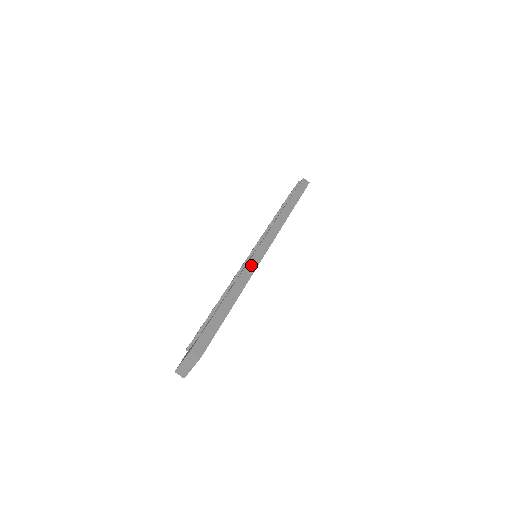
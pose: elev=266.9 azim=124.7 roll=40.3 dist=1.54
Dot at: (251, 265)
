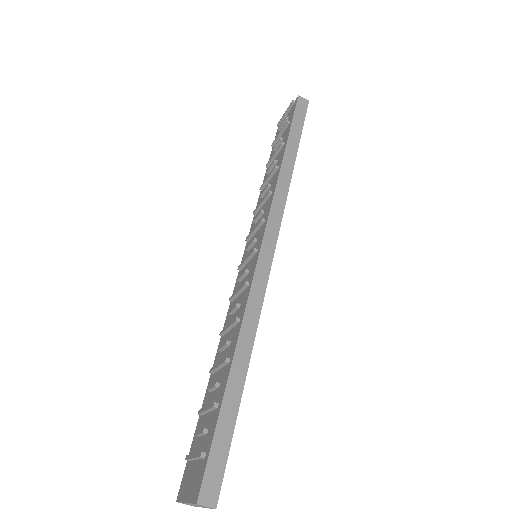
Dot at: (256, 291)
